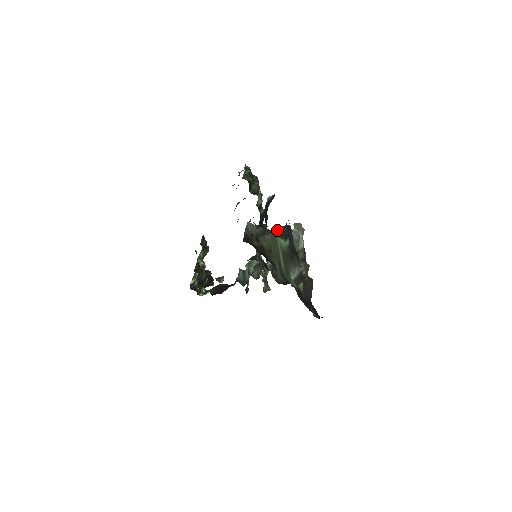
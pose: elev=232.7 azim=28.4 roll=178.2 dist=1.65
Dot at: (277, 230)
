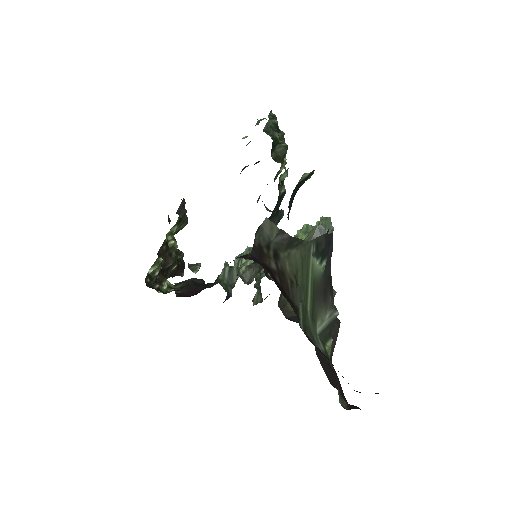
Dot at: (313, 241)
